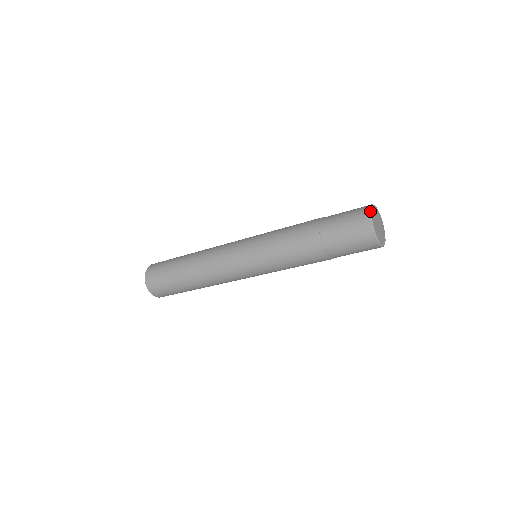
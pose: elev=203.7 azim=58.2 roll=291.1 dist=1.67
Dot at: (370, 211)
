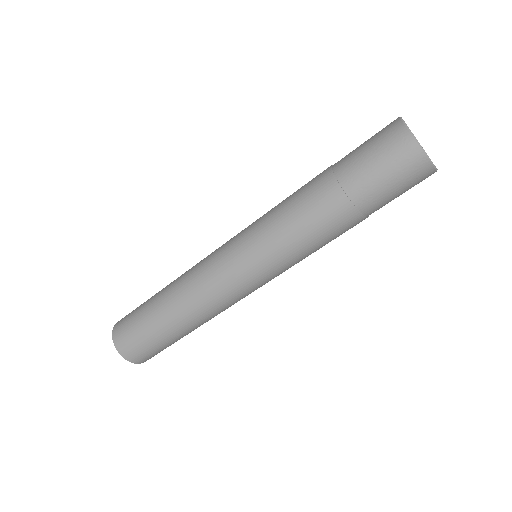
Dot at: (411, 134)
